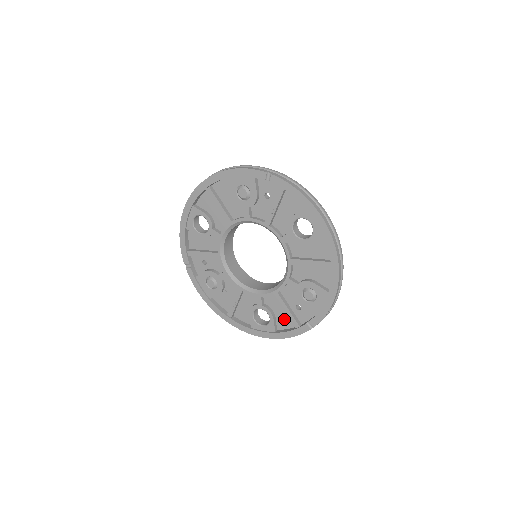
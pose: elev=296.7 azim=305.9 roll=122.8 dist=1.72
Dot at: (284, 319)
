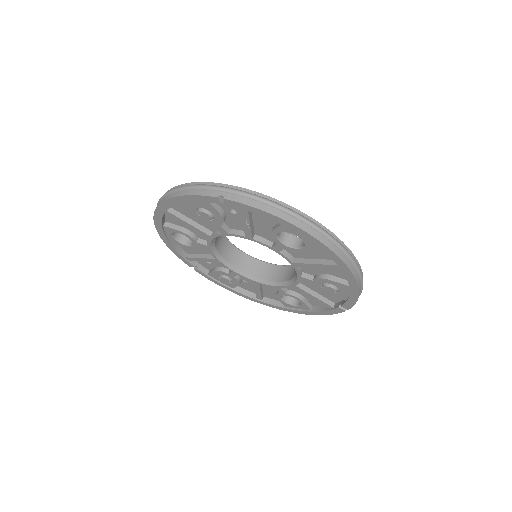
Dot at: (315, 300)
